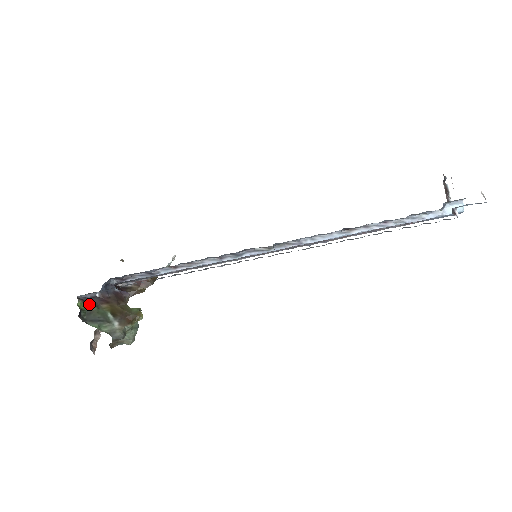
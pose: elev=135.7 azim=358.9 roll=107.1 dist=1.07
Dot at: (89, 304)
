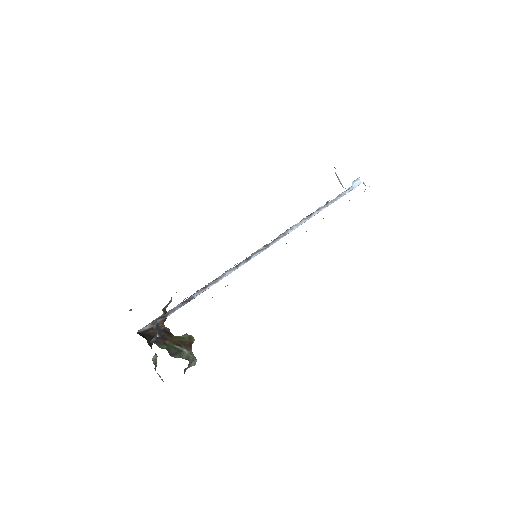
Dot at: (160, 345)
